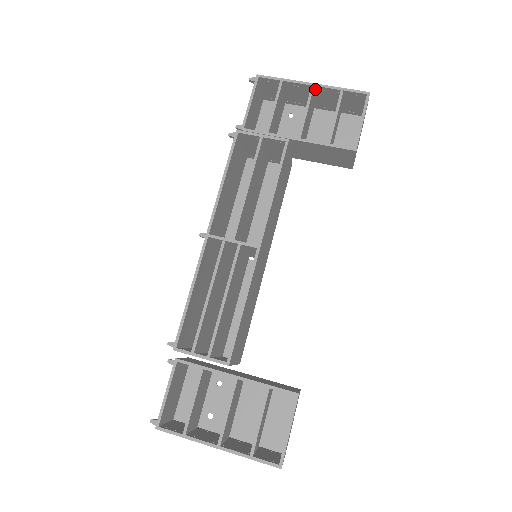
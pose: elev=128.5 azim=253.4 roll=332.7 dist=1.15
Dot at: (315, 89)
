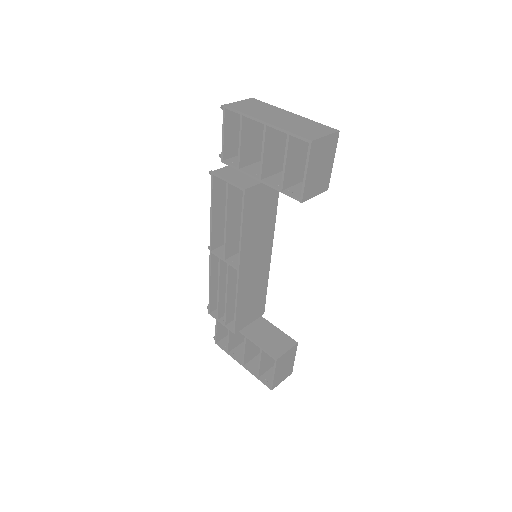
Dot at: occluded
